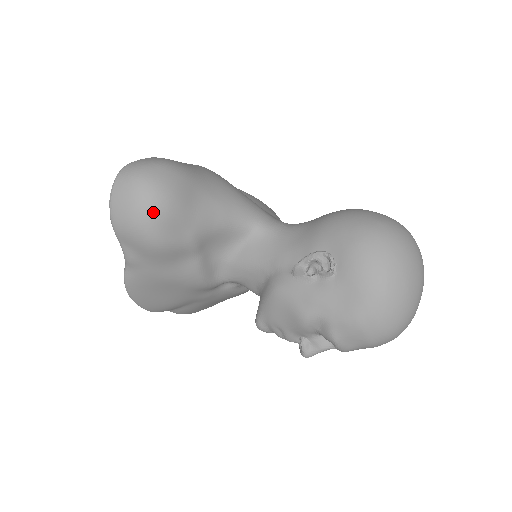
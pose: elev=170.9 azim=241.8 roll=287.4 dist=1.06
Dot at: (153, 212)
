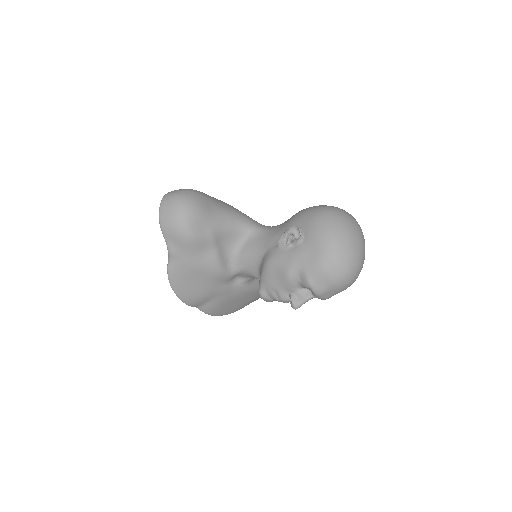
Dot at: (186, 214)
